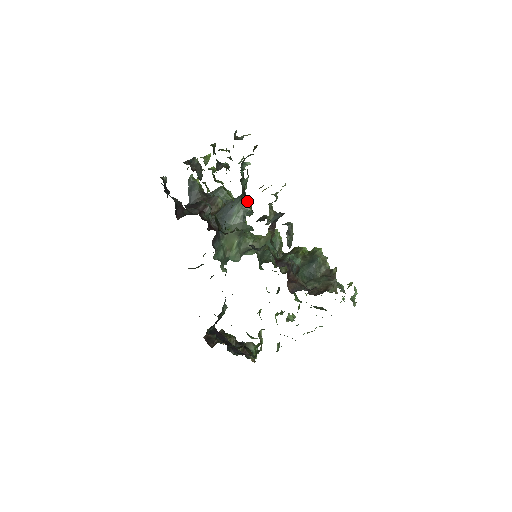
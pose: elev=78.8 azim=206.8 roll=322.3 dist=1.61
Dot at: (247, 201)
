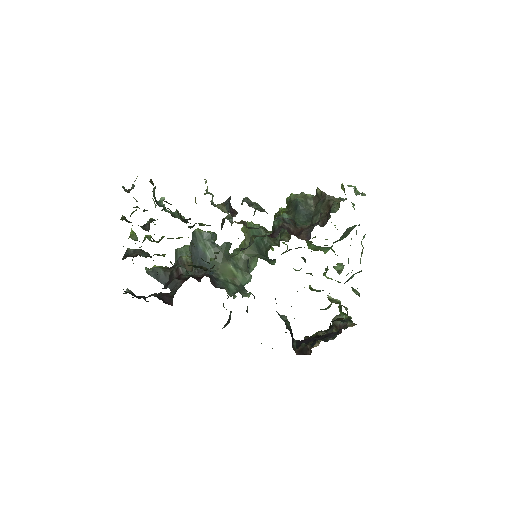
Dot at: occluded
